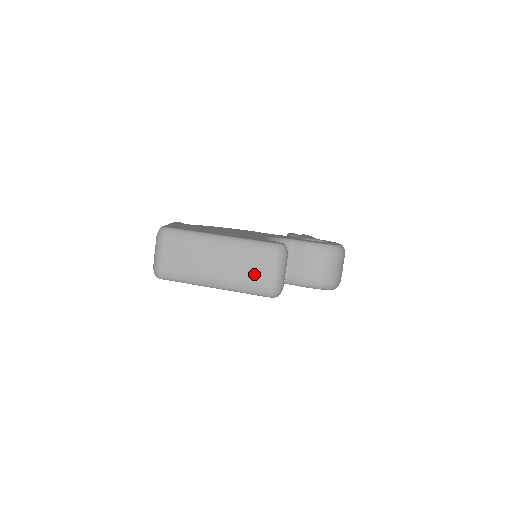
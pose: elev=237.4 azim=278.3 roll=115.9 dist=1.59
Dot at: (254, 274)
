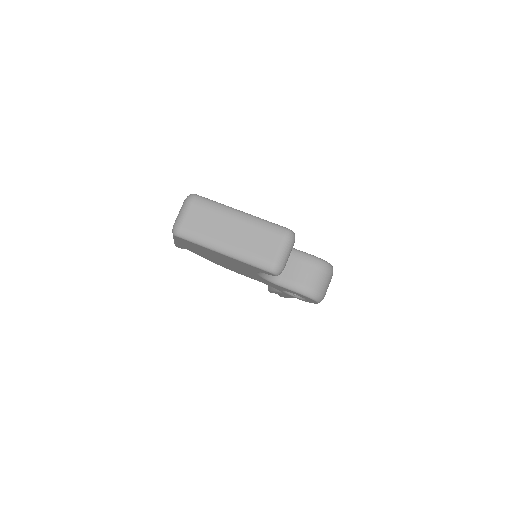
Dot at: (263, 249)
